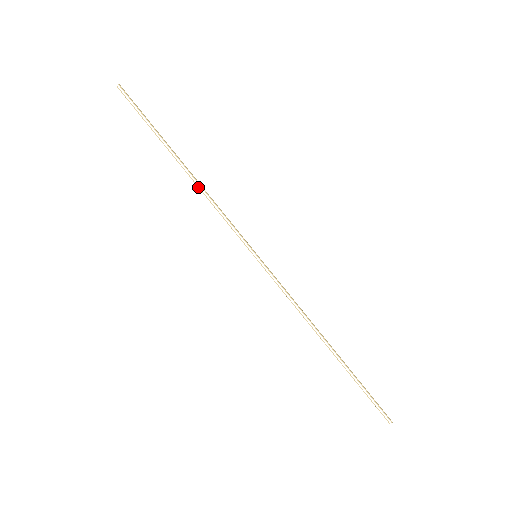
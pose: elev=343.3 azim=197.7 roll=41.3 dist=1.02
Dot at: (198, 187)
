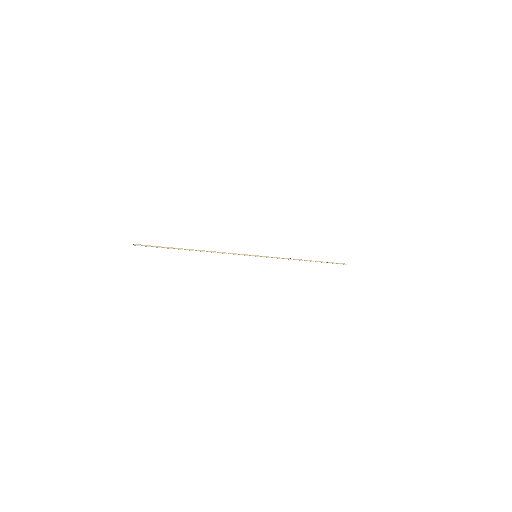
Dot at: occluded
